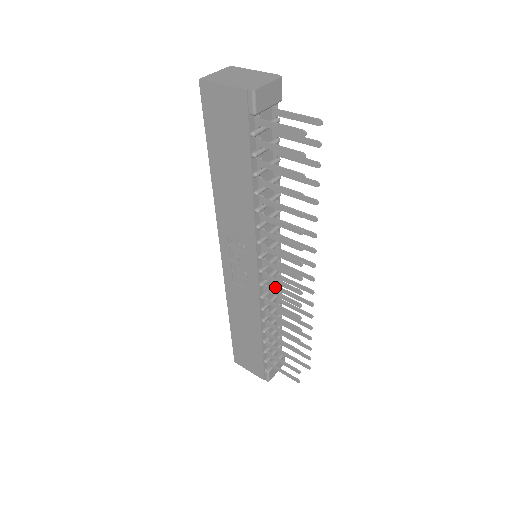
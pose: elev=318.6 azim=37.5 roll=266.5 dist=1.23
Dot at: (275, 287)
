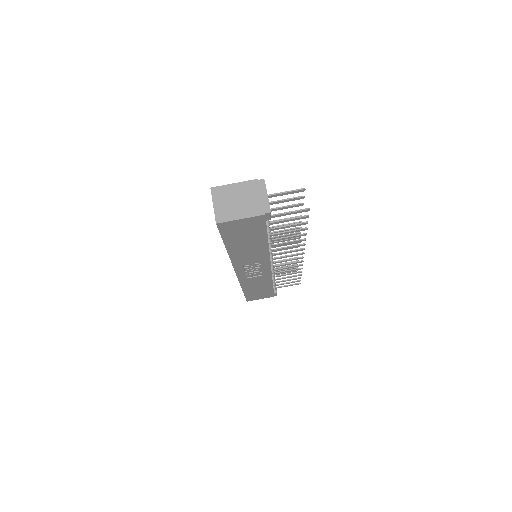
Dot at: occluded
